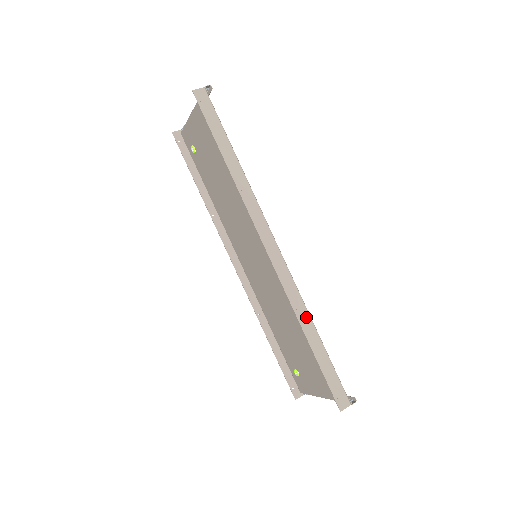
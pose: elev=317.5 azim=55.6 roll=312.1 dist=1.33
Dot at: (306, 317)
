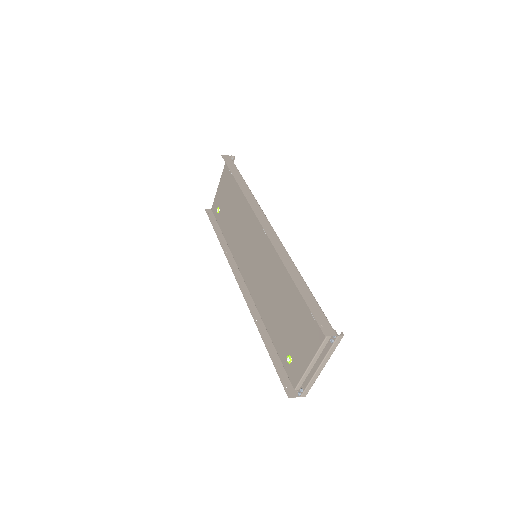
Dot at: (292, 266)
